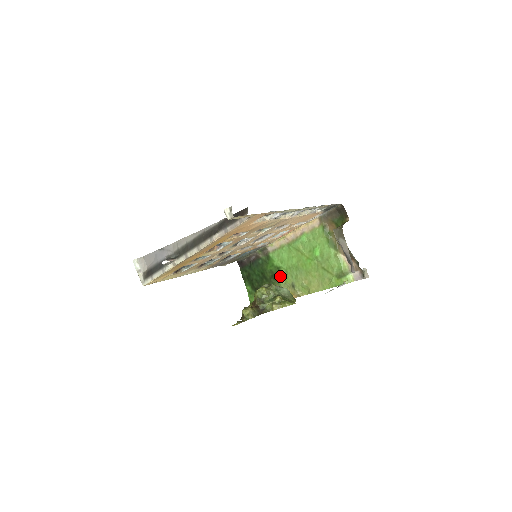
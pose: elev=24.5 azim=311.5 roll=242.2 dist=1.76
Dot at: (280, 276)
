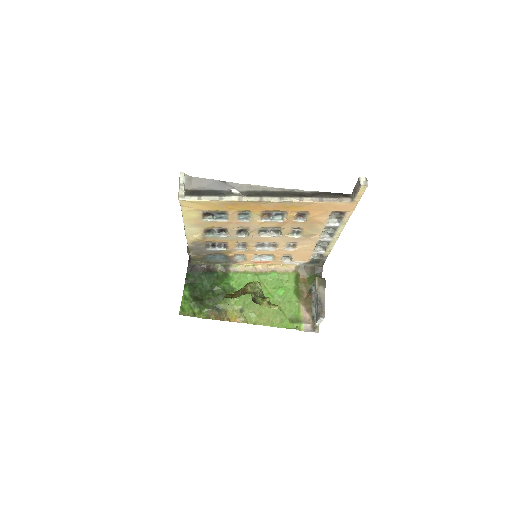
Dot at: occluded
